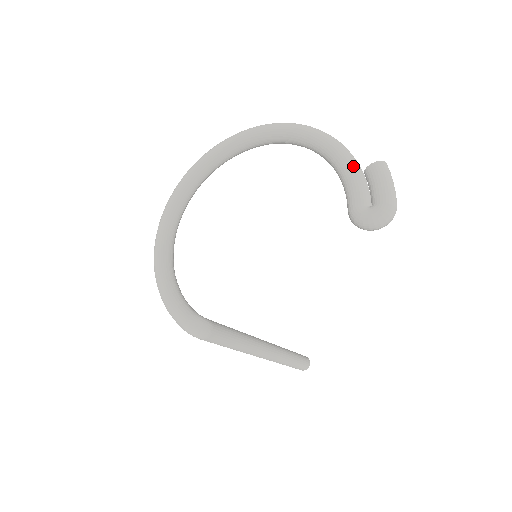
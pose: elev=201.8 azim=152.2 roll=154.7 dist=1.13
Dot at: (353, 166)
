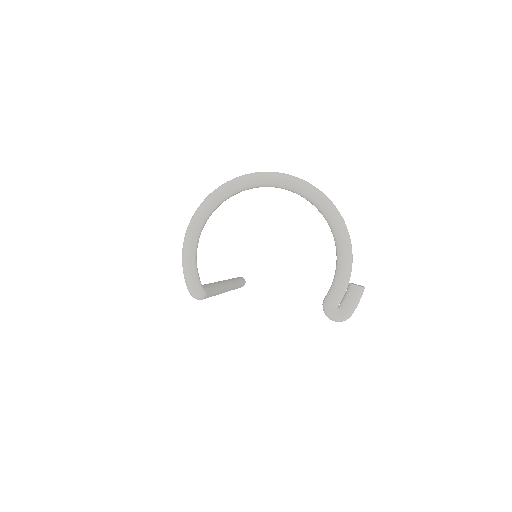
Dot at: (347, 277)
